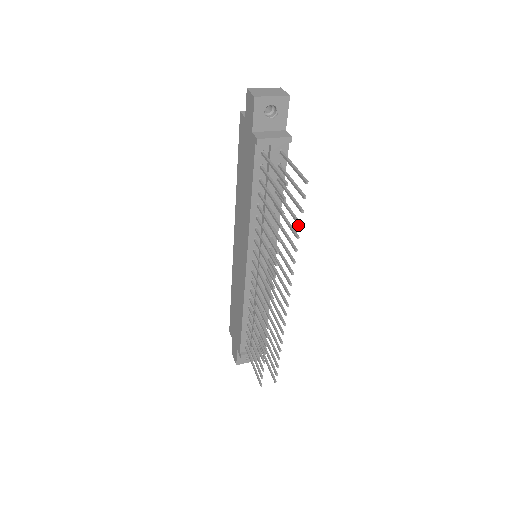
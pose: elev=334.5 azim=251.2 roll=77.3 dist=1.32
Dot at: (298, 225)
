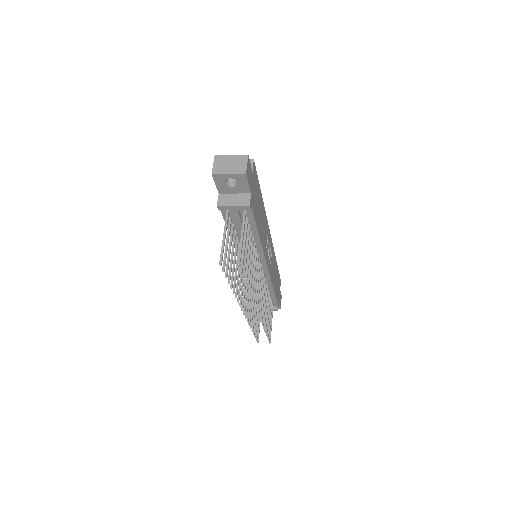
Dot at: (245, 282)
